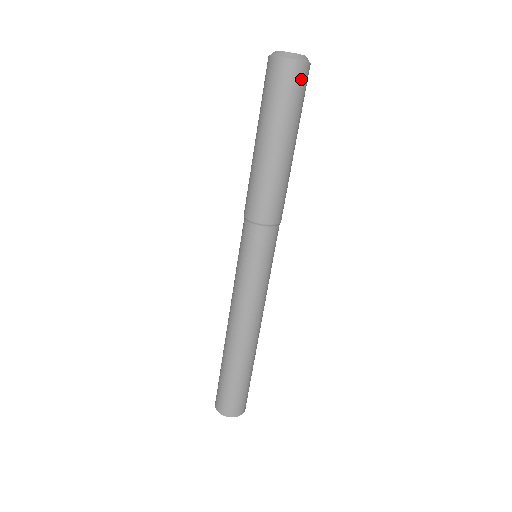
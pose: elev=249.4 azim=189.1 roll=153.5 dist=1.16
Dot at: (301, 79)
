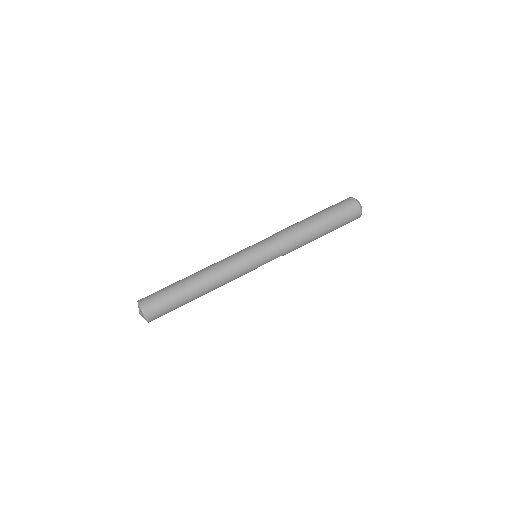
Dot at: (349, 204)
